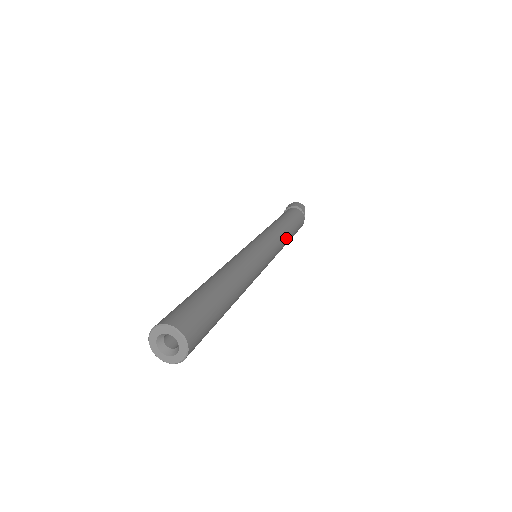
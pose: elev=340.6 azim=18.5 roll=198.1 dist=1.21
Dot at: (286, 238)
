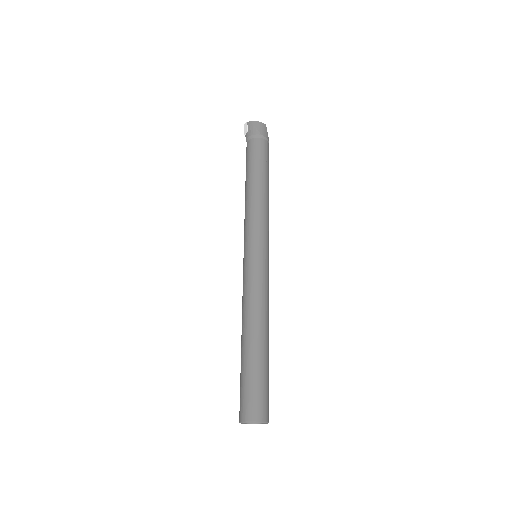
Dot at: (268, 207)
